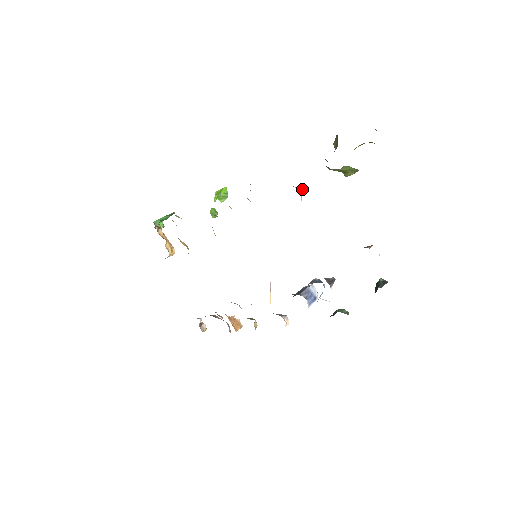
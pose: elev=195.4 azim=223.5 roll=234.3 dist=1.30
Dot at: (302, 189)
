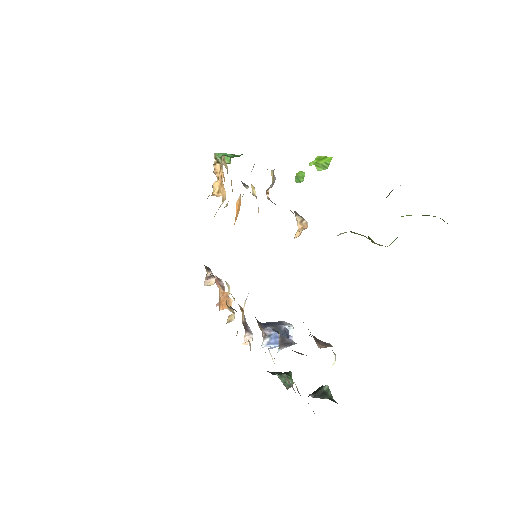
Dot at: (304, 224)
